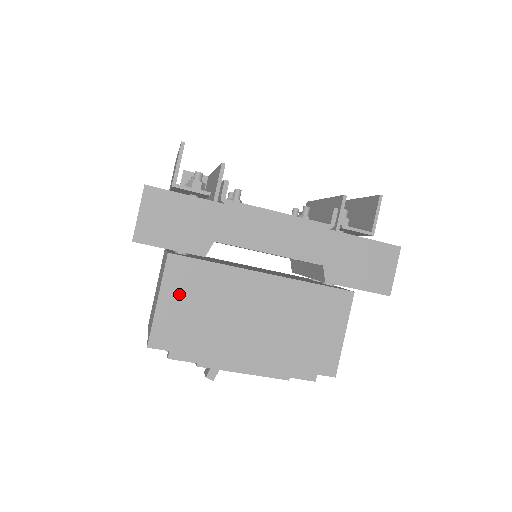
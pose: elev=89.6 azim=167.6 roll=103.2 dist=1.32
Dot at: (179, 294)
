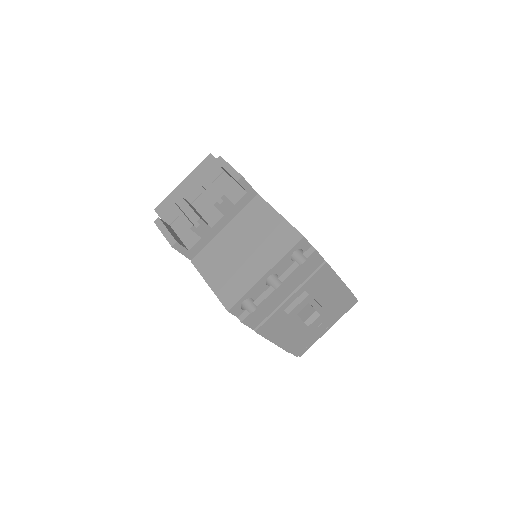
Dot at: occluded
